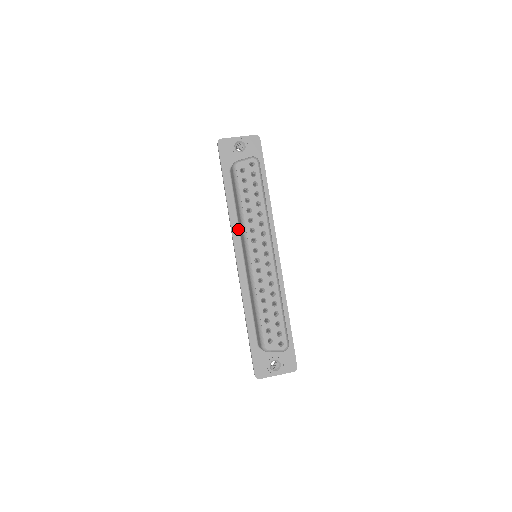
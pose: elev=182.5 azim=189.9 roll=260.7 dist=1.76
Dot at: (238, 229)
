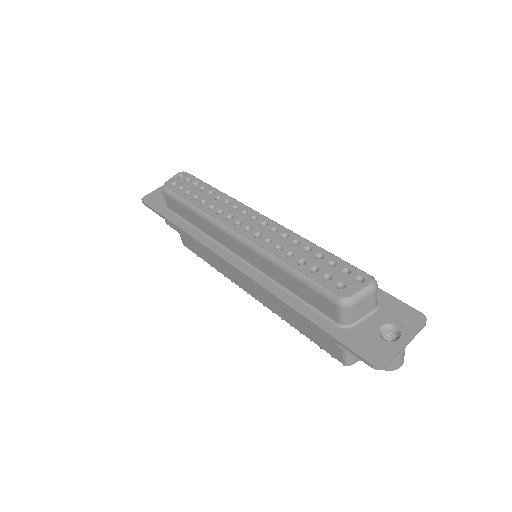
Dot at: (211, 240)
